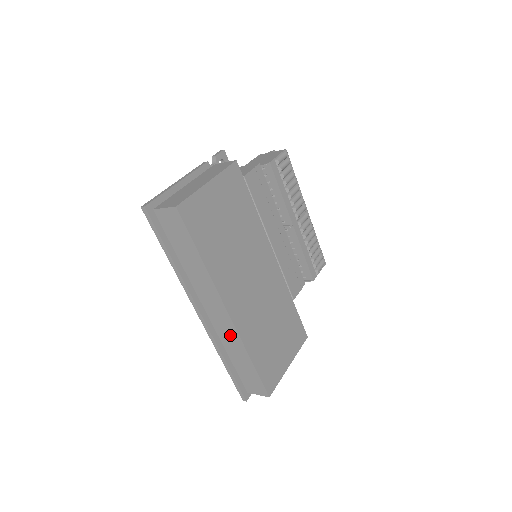
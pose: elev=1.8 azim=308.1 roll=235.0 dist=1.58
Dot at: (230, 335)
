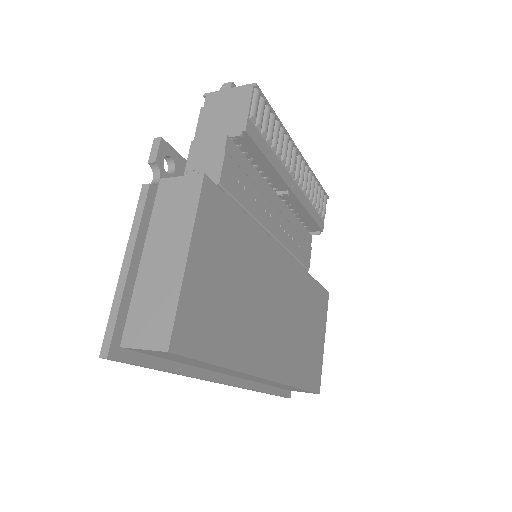
Dot at: occluded
